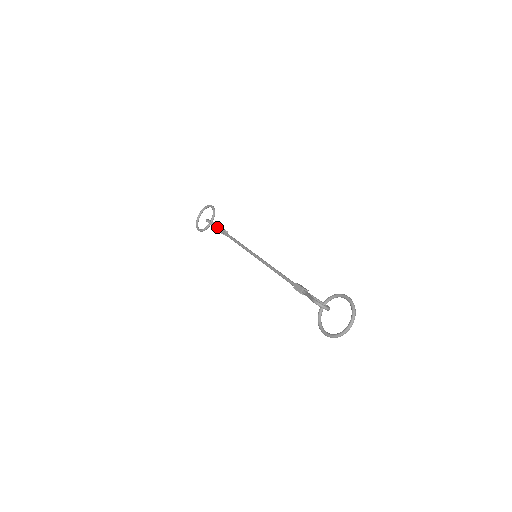
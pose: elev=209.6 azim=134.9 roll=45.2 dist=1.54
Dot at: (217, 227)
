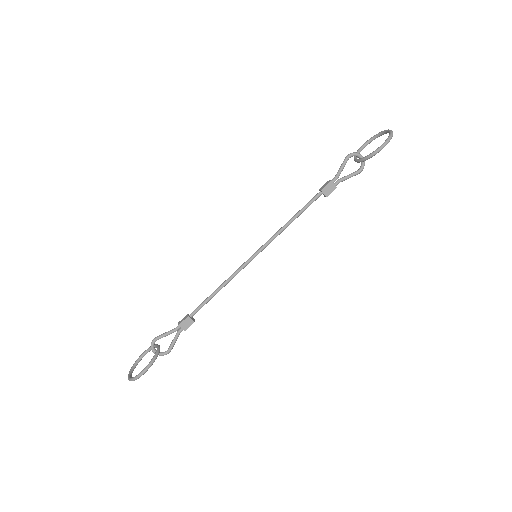
Dot at: occluded
